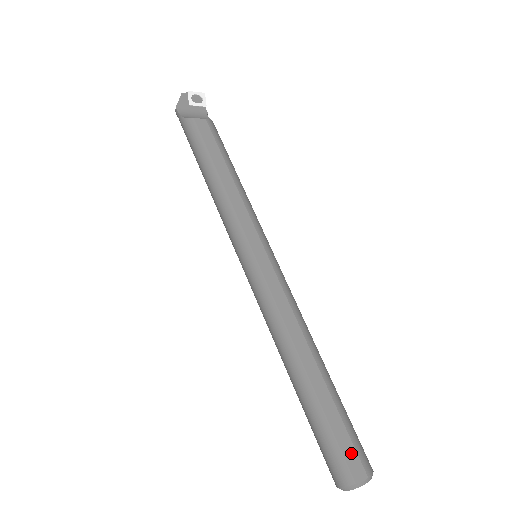
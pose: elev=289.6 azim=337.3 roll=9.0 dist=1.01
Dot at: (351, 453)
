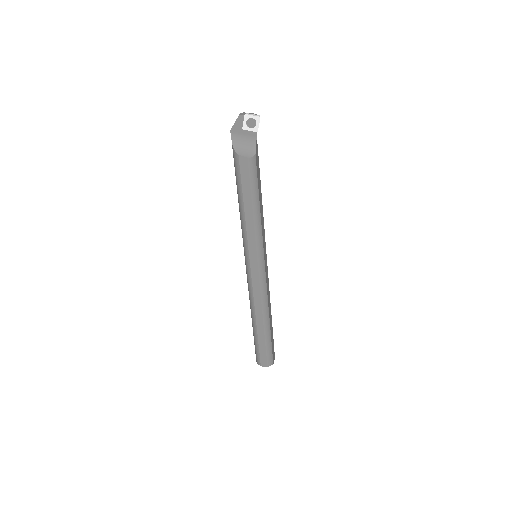
Dot at: (264, 357)
